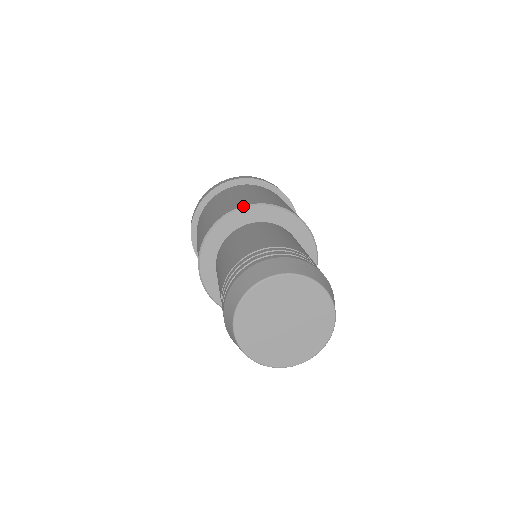
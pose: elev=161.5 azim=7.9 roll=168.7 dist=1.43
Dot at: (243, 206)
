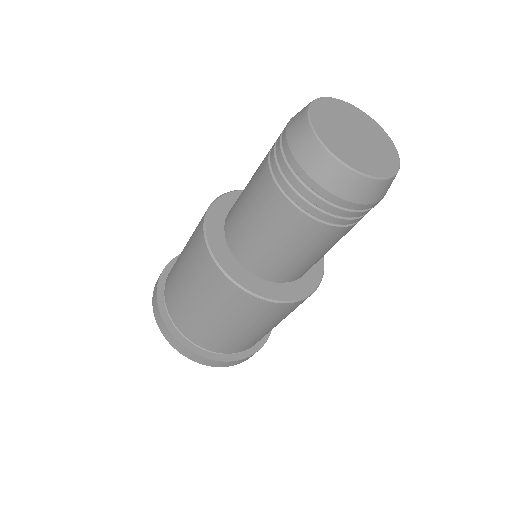
Dot at: occluded
